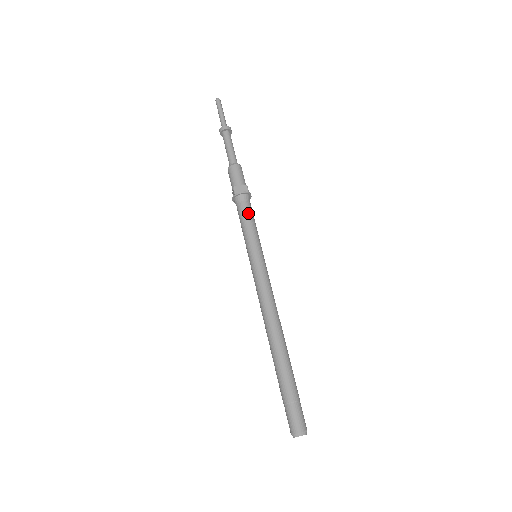
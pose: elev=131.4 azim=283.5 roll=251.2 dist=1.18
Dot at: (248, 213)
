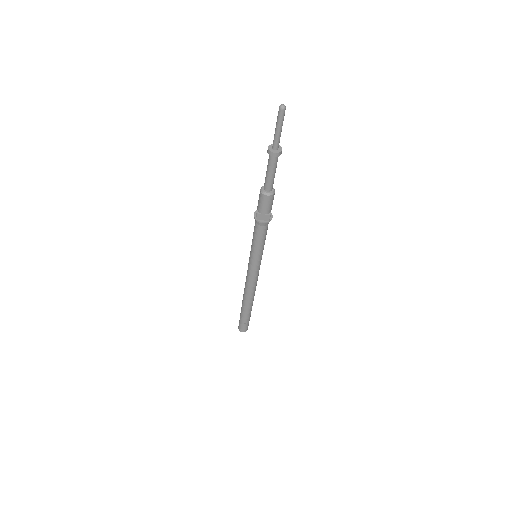
Dot at: (261, 235)
